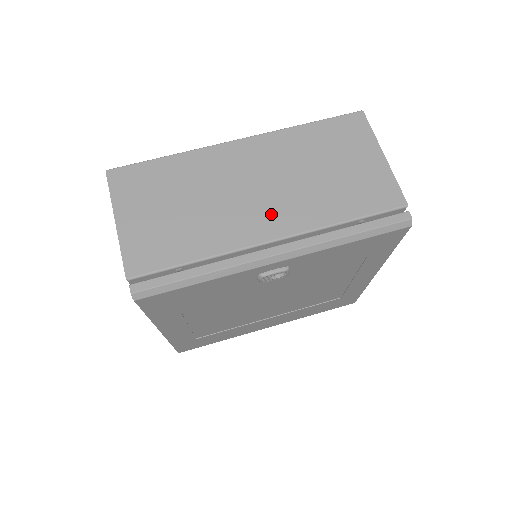
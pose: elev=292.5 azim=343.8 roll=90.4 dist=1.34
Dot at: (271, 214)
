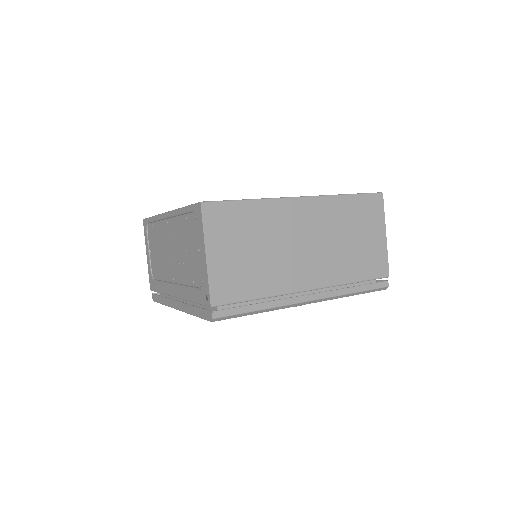
Dot at: (313, 268)
